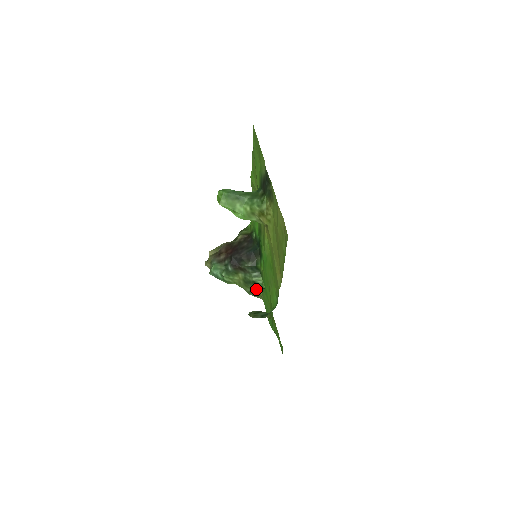
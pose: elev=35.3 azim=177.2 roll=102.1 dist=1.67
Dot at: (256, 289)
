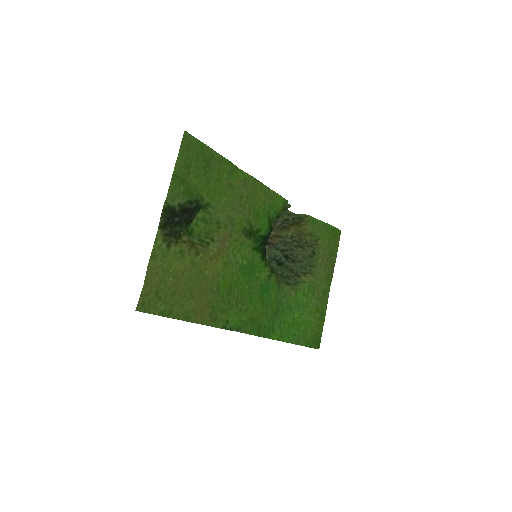
Dot at: (280, 280)
